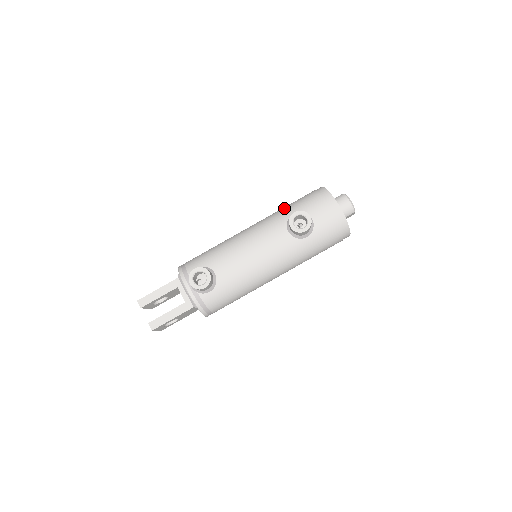
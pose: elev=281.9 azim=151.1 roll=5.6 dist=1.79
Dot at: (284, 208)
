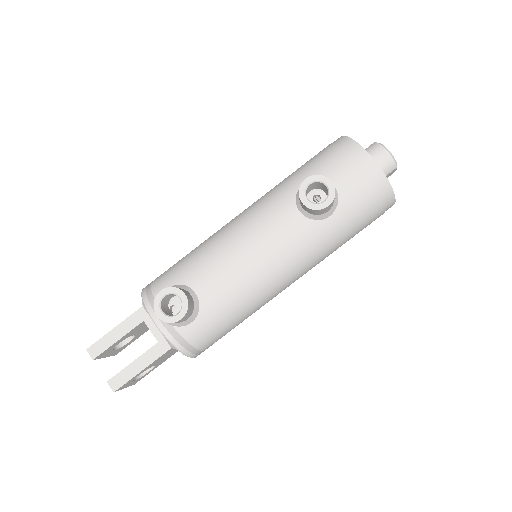
Dot at: (288, 177)
